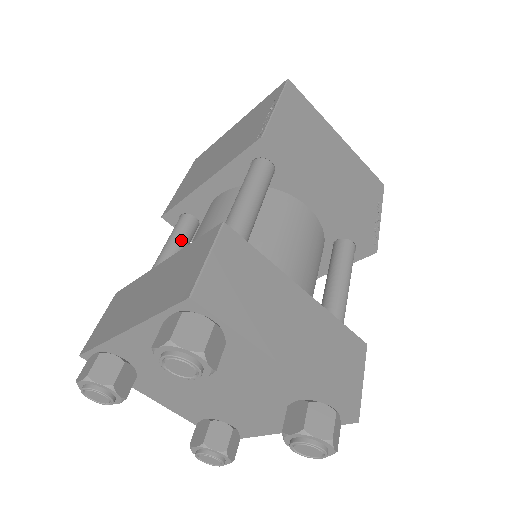
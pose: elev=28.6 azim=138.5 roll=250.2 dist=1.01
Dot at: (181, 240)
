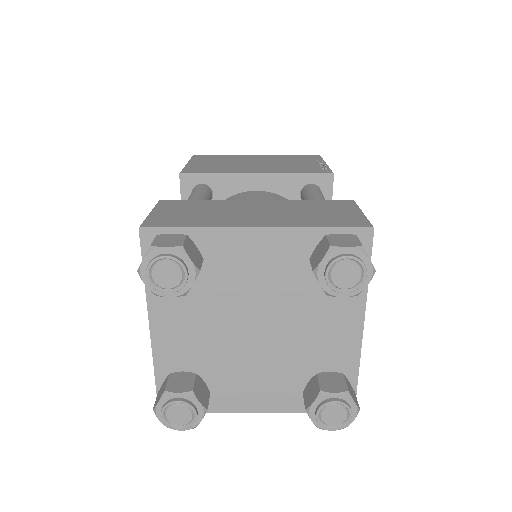
Dot at: occluded
